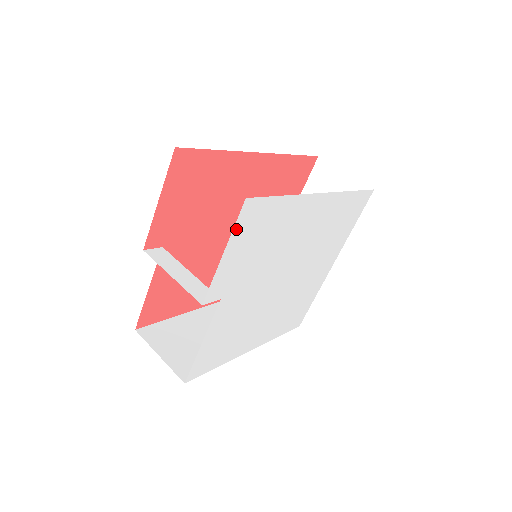
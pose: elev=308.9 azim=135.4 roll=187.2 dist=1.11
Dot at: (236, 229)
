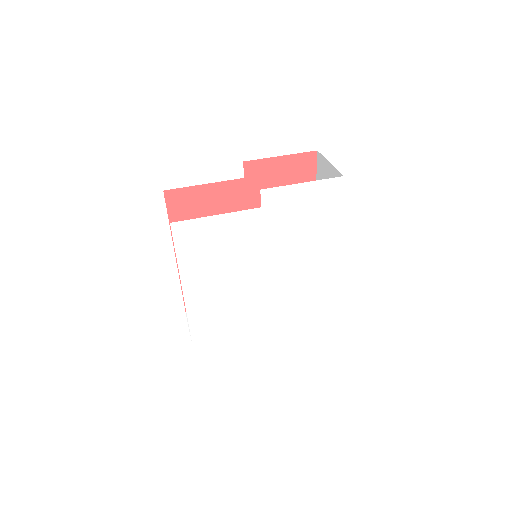
Dot at: (321, 183)
